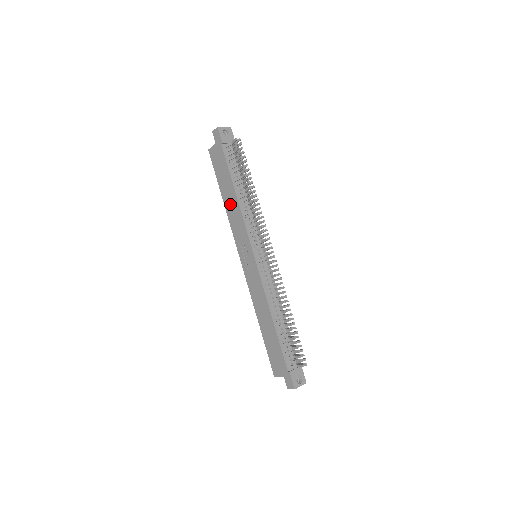
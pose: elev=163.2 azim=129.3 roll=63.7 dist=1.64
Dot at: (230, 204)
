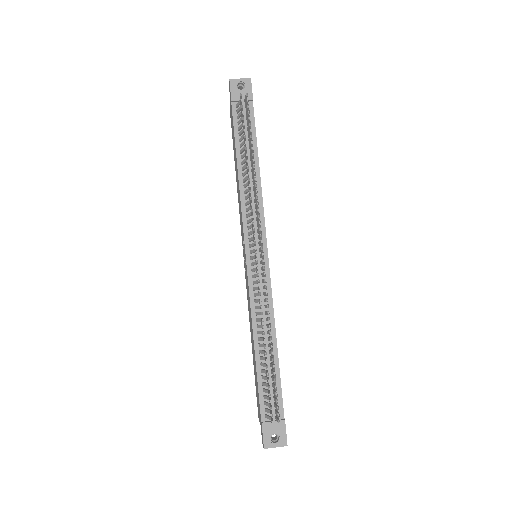
Dot at: (237, 183)
